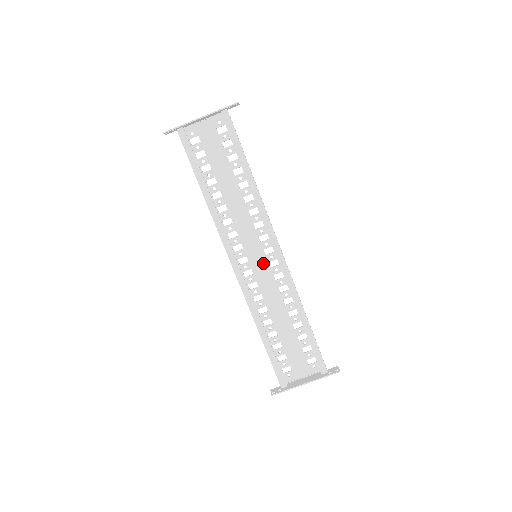
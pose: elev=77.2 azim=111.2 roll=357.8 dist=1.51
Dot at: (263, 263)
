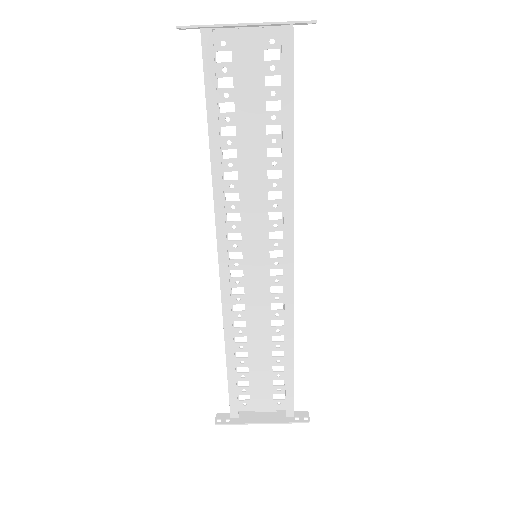
Dot at: (262, 267)
